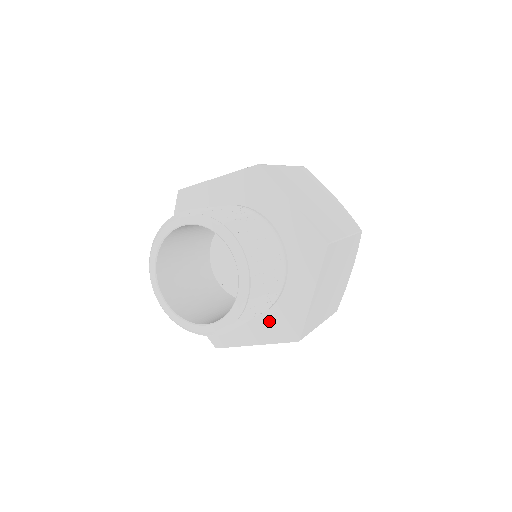
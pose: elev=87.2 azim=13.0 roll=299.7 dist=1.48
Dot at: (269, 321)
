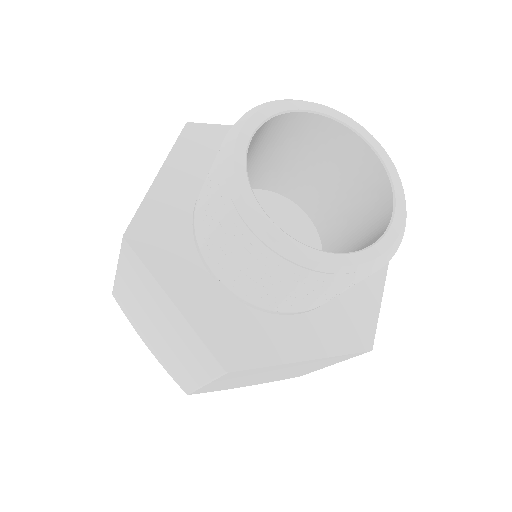
Dot at: (327, 320)
